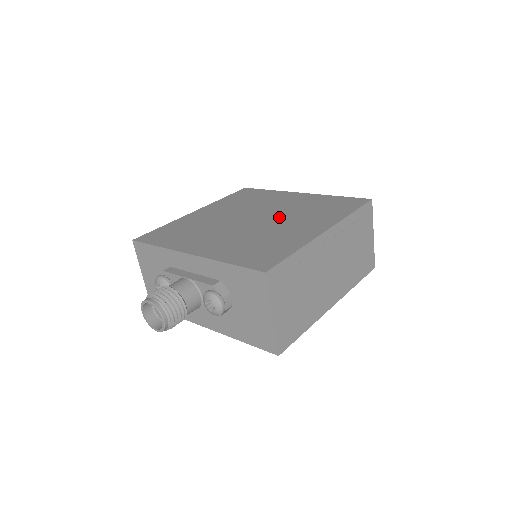
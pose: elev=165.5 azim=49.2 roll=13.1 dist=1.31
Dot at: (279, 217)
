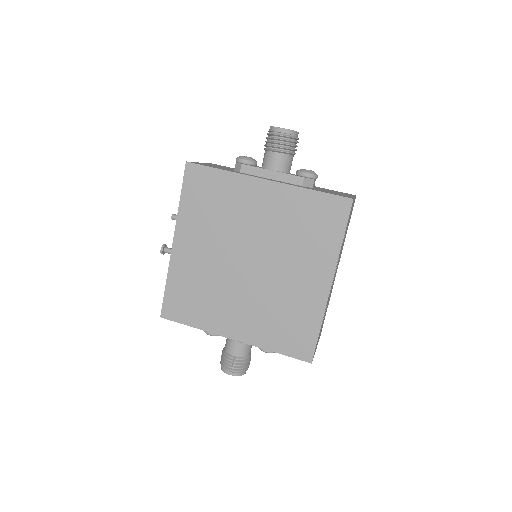
Dot at: (273, 256)
